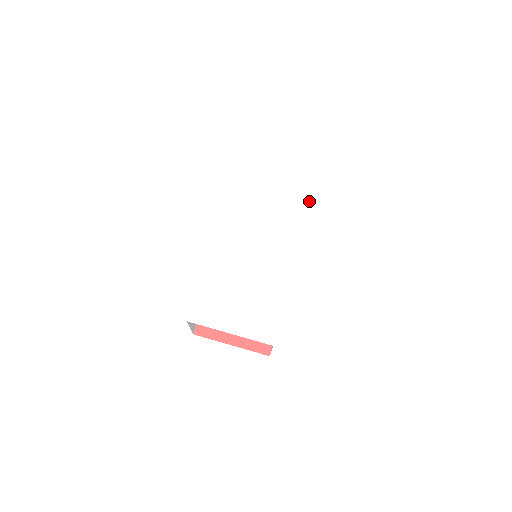
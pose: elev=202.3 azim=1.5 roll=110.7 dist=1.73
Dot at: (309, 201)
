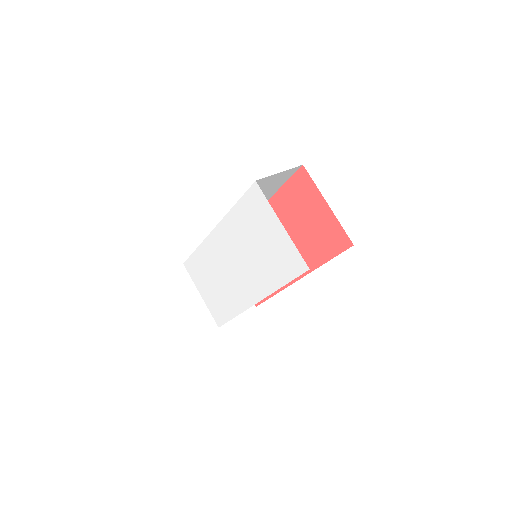
Dot at: (289, 279)
